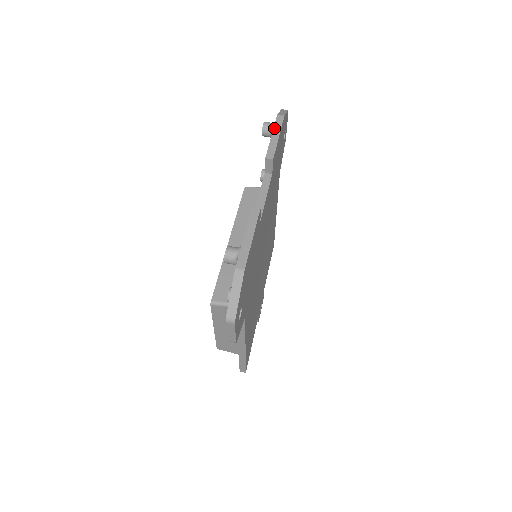
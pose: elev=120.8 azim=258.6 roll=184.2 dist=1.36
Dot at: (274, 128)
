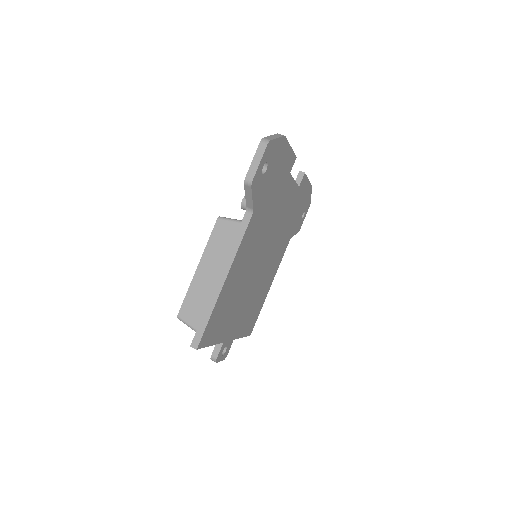
Dot at: occluded
